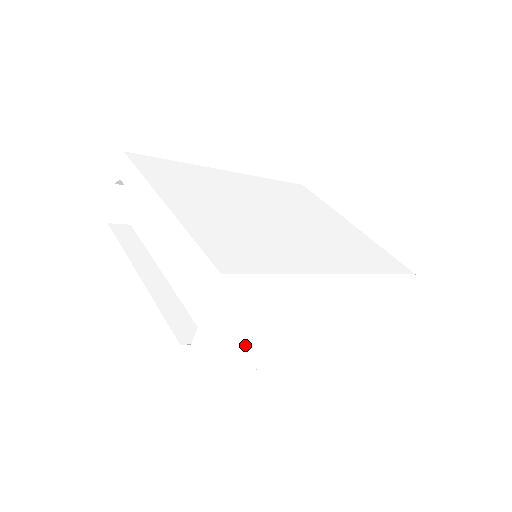
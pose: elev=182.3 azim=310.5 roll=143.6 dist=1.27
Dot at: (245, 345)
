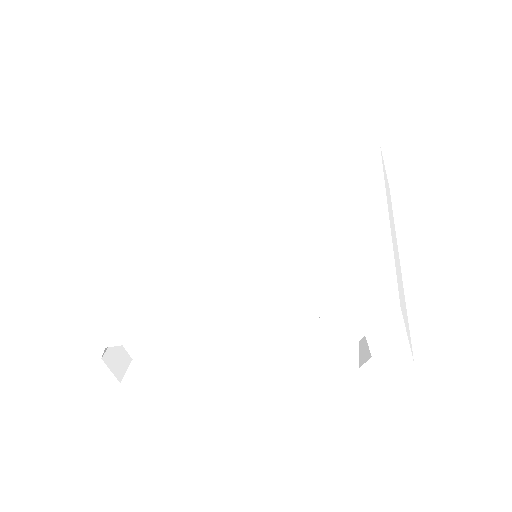
Dot at: (402, 302)
